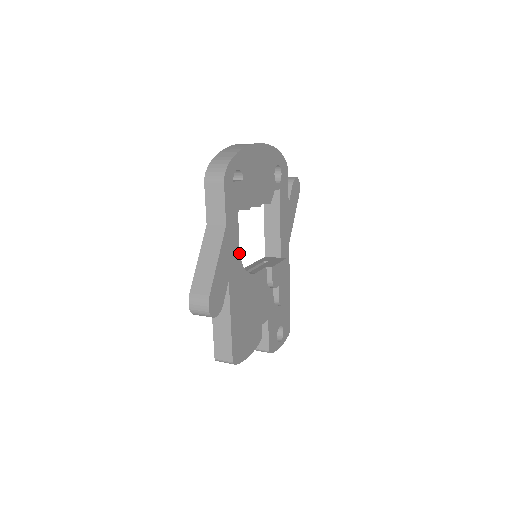
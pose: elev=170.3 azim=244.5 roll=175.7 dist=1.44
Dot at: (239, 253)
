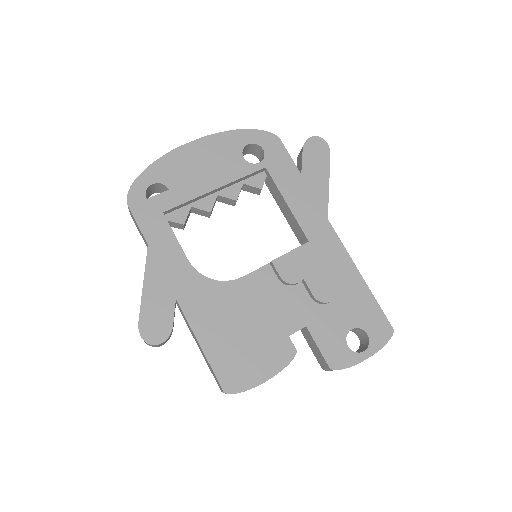
Dot at: (190, 265)
